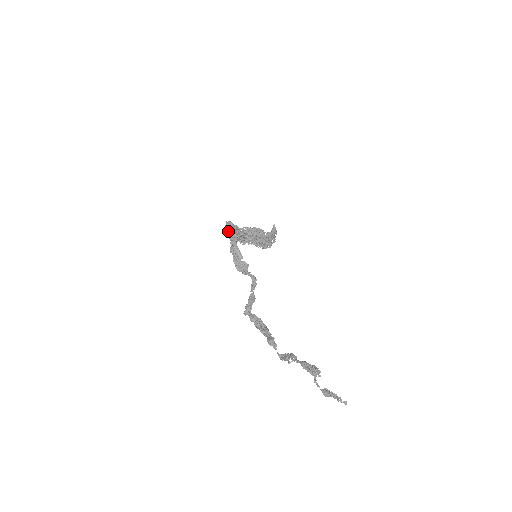
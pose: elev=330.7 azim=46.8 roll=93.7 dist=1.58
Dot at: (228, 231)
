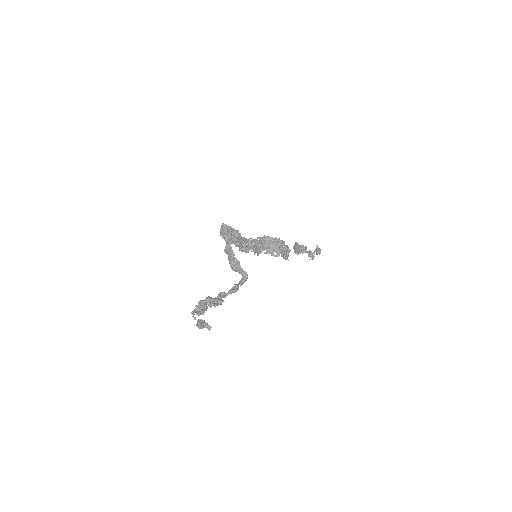
Dot at: (222, 232)
